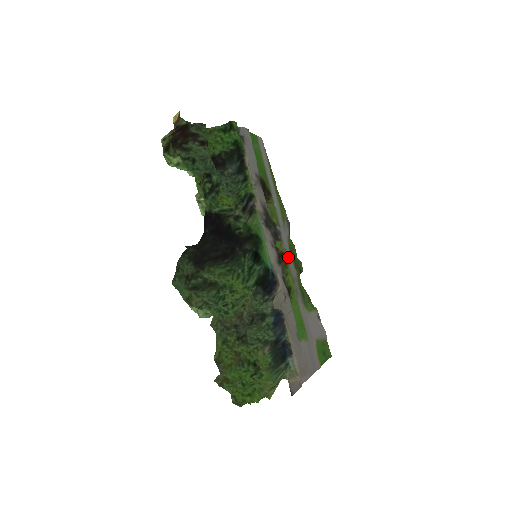
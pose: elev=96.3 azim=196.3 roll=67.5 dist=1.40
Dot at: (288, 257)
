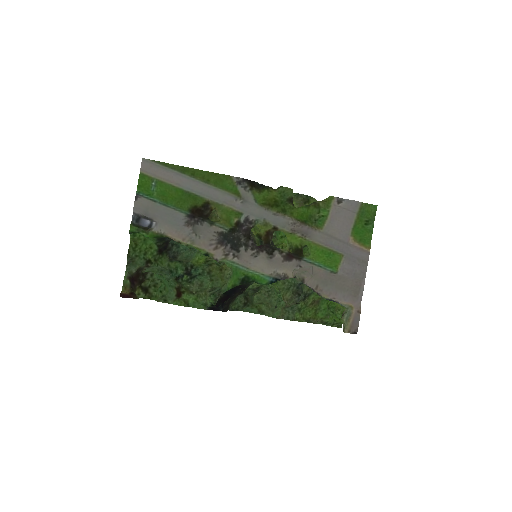
Dot at: (272, 220)
